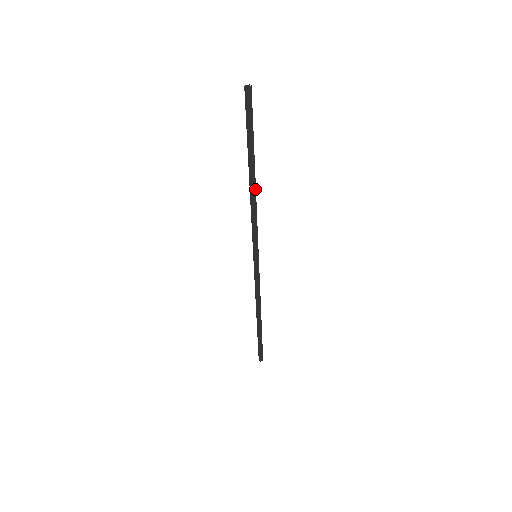
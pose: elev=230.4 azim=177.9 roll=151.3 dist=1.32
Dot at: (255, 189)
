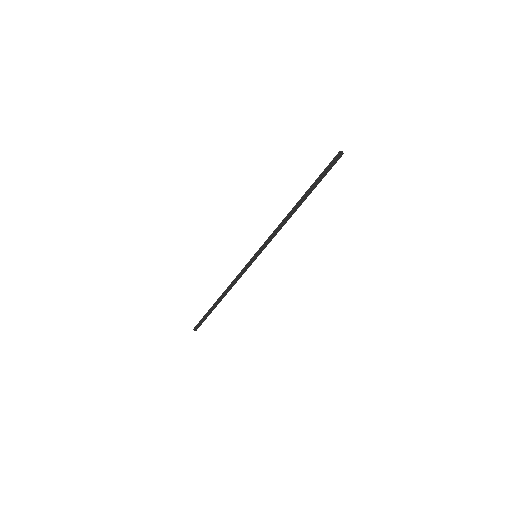
Dot at: occluded
